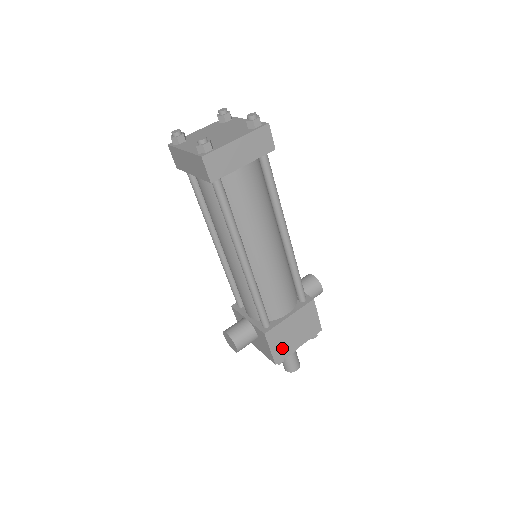
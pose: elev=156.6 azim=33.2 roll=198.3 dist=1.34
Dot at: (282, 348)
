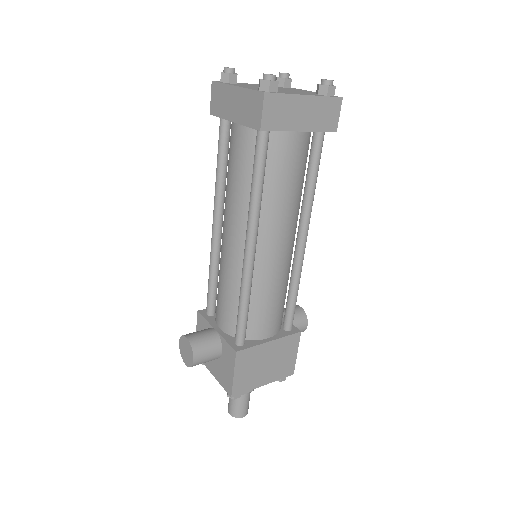
Dot at: (246, 379)
